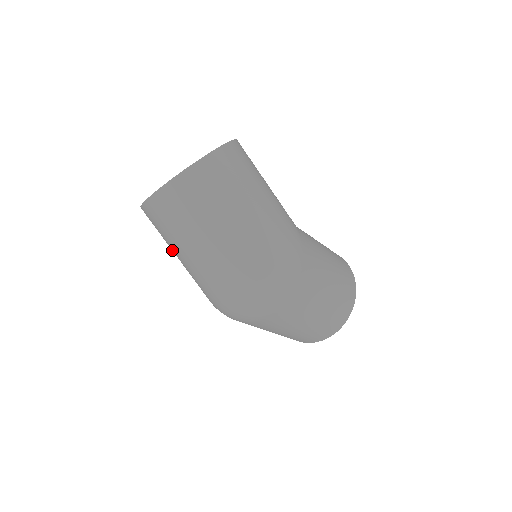
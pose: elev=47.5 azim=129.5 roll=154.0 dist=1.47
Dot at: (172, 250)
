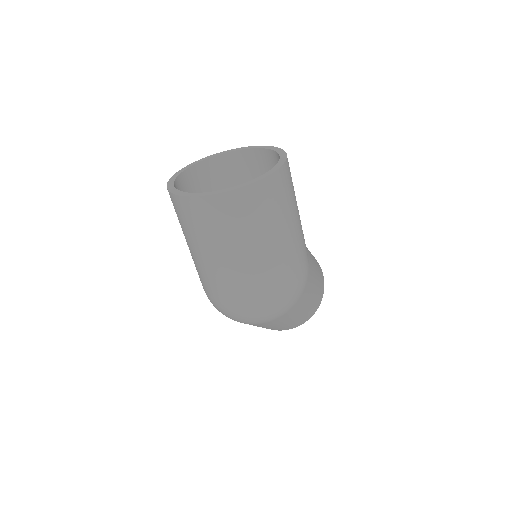
Dot at: (187, 240)
